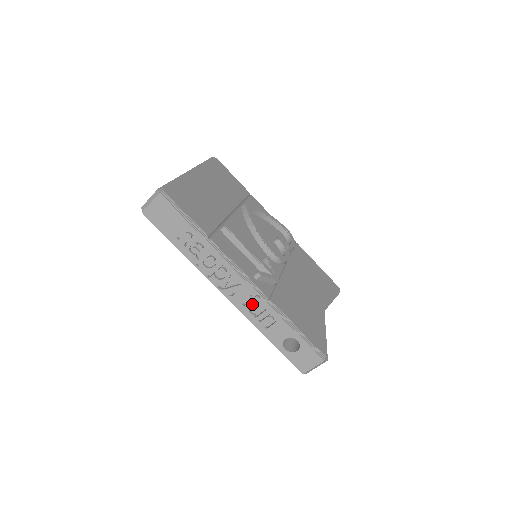
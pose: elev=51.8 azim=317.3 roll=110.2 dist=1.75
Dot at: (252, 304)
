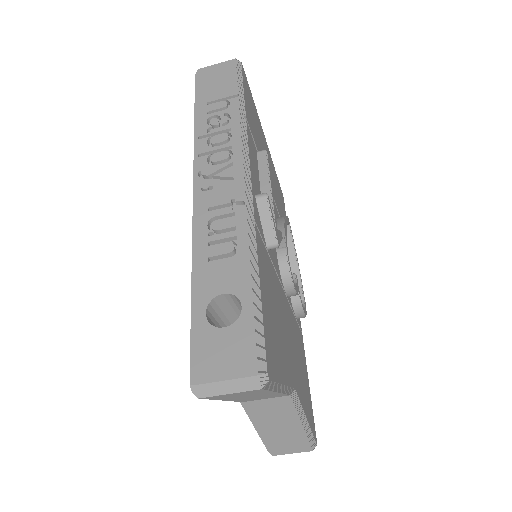
Dot at: (223, 213)
